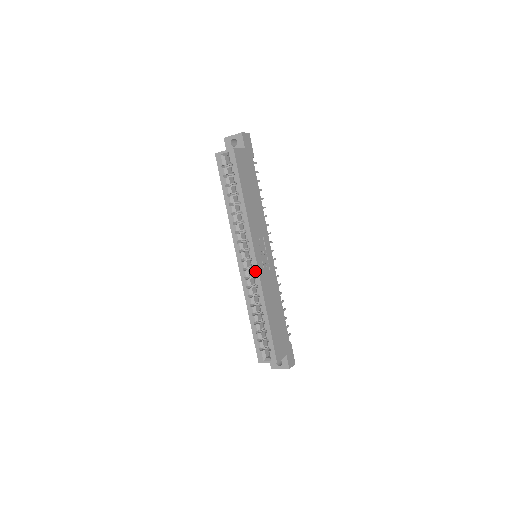
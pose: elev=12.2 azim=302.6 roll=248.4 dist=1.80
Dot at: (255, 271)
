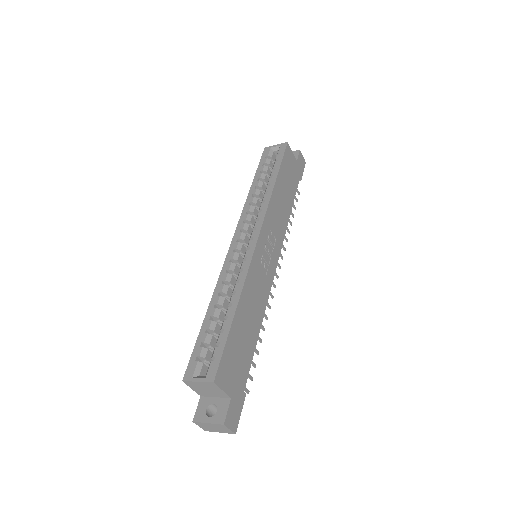
Dot at: (249, 251)
